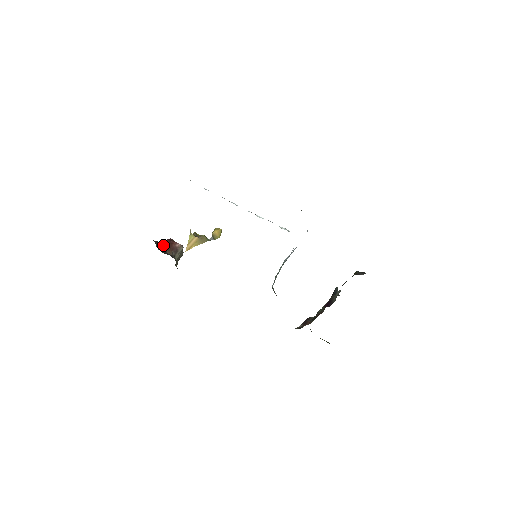
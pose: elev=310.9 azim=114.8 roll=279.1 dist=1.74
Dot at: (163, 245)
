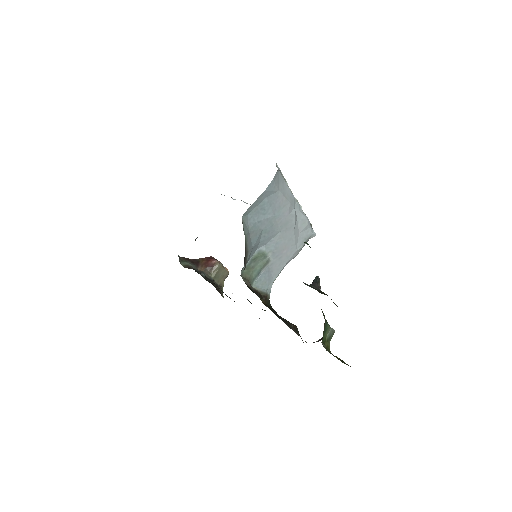
Dot at: (195, 262)
